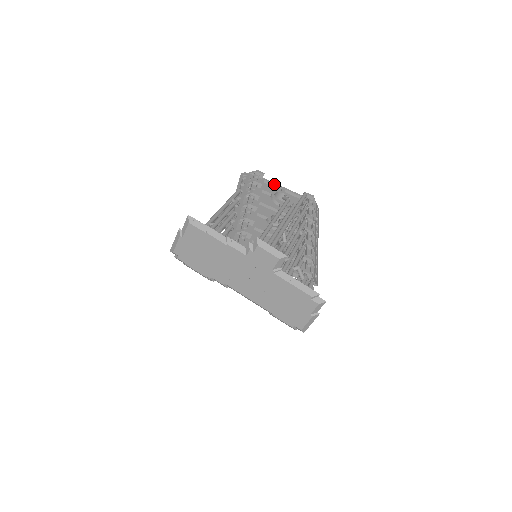
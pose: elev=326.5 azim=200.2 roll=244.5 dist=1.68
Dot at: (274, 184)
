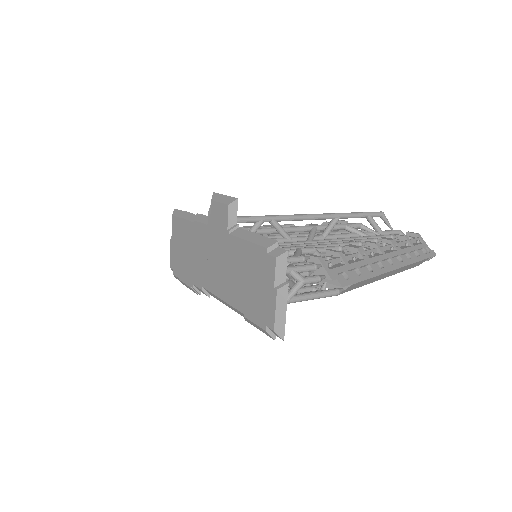
Dot at: occluded
